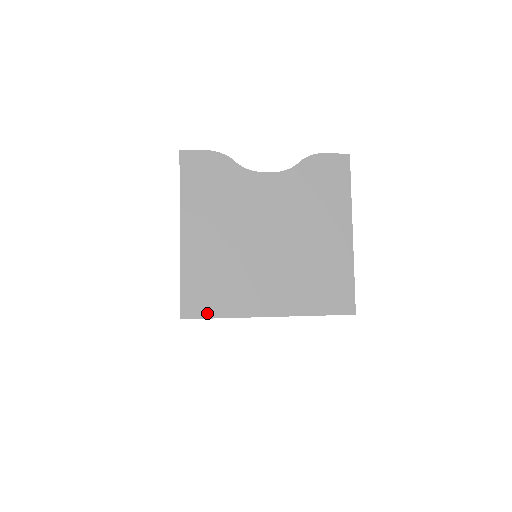
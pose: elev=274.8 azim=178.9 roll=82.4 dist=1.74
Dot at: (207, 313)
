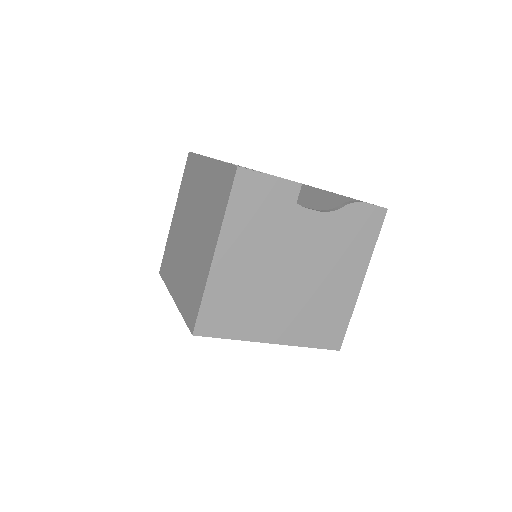
Dot at: (218, 333)
